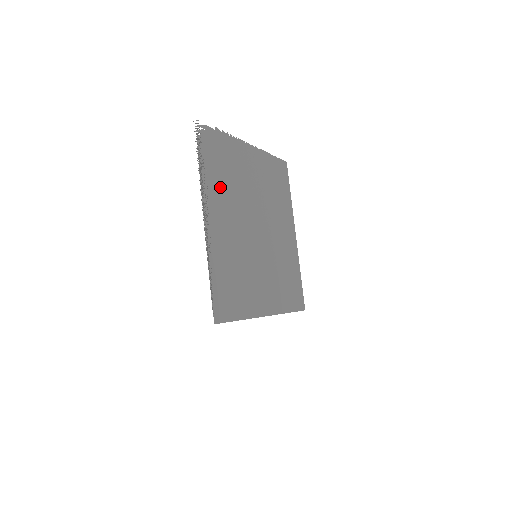
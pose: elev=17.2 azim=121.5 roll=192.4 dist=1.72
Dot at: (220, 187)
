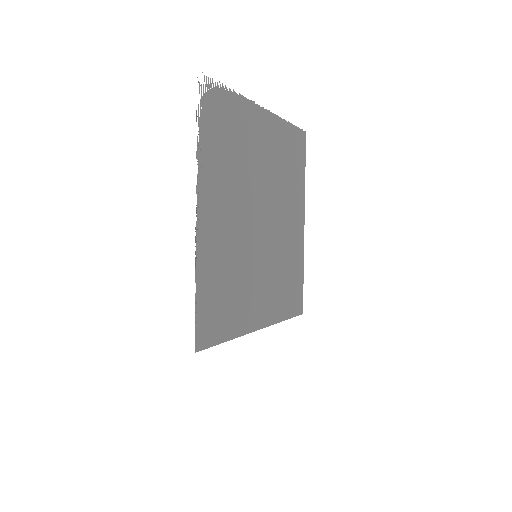
Dot at: (222, 169)
